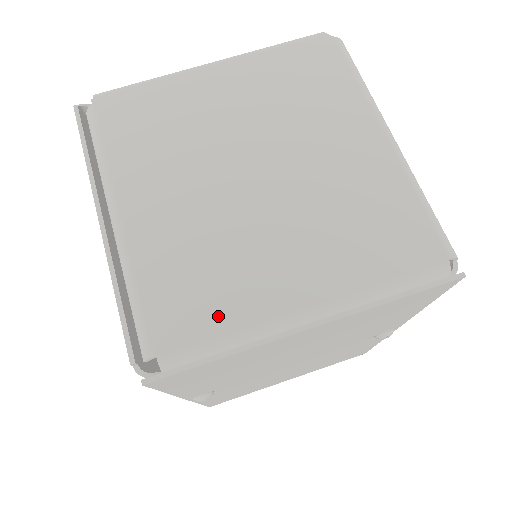
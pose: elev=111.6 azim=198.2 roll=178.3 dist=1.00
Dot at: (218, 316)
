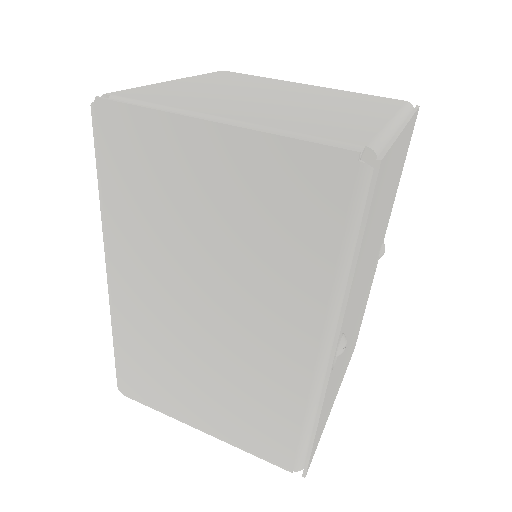
Dot at: (362, 129)
